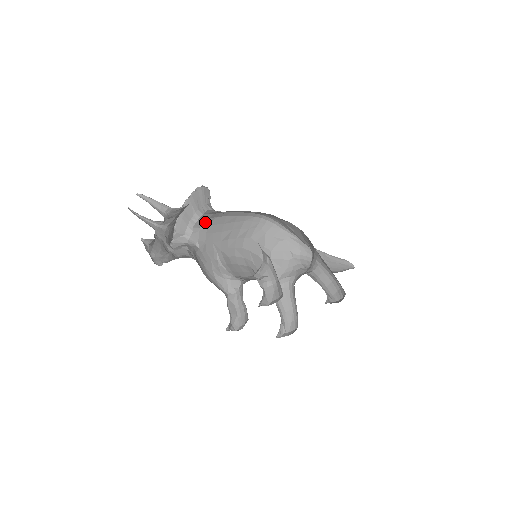
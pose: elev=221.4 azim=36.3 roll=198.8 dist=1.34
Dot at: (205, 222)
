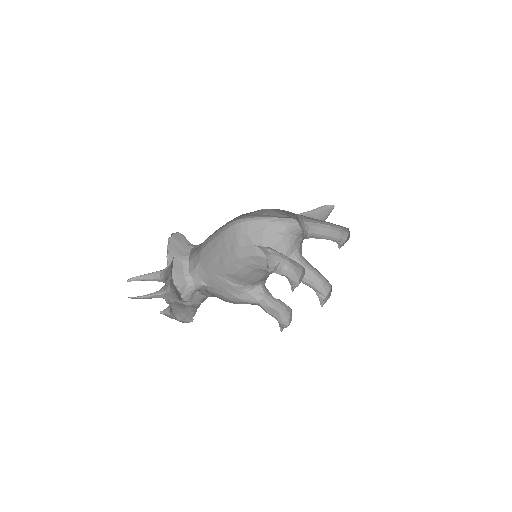
Dot at: (195, 261)
